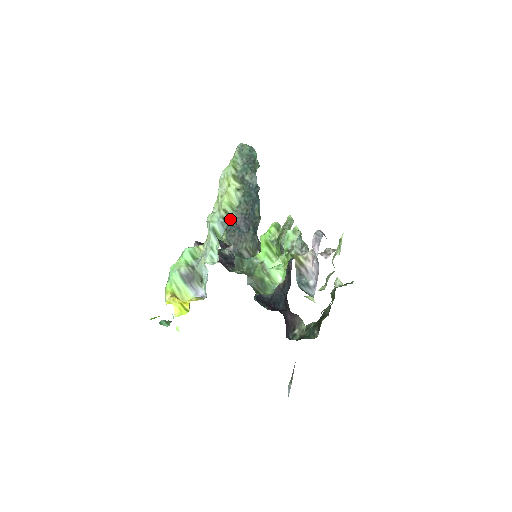
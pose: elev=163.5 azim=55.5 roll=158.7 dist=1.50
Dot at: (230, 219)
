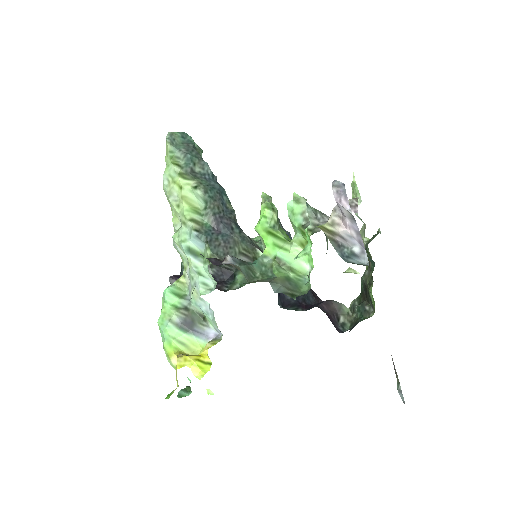
Dot at: (204, 227)
